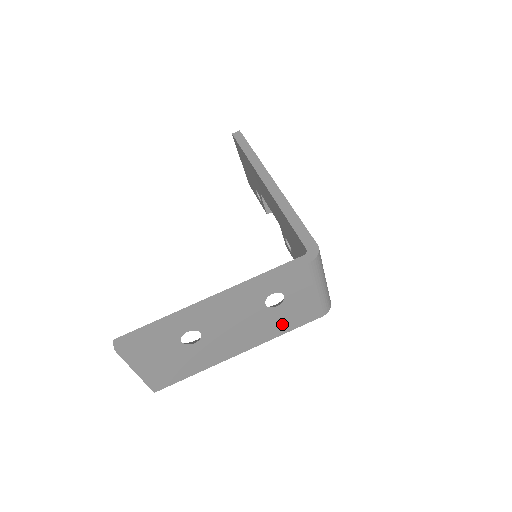
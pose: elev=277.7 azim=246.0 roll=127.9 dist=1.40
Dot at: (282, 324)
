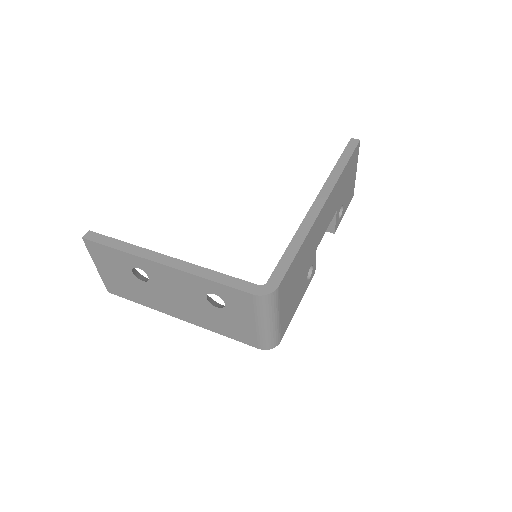
Dot at: (220, 325)
